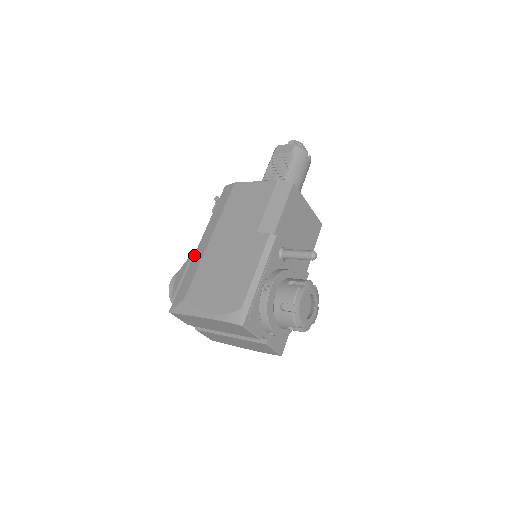
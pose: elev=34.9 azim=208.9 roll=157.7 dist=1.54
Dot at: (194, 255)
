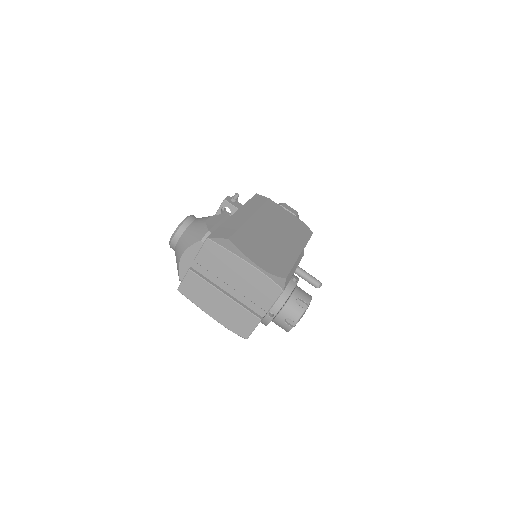
Dot at: (232, 216)
